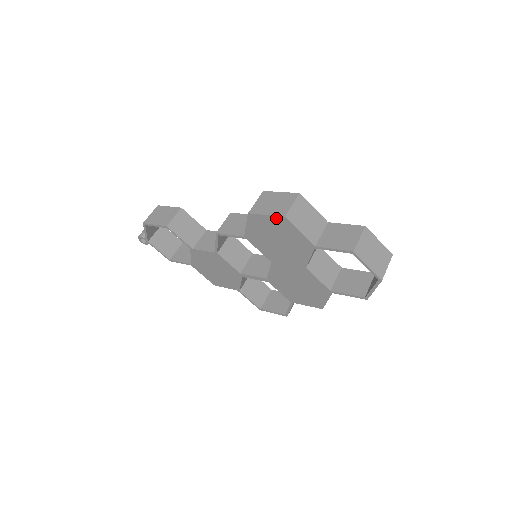
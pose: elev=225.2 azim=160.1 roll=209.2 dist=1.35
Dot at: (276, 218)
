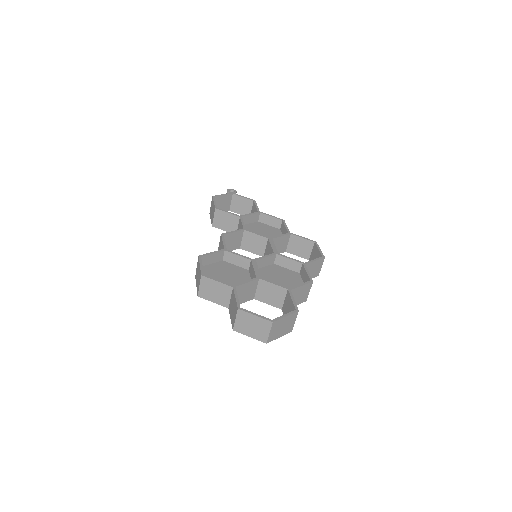
Dot at: occluded
